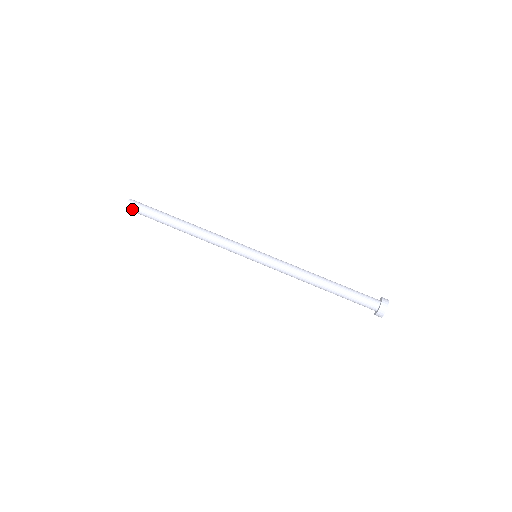
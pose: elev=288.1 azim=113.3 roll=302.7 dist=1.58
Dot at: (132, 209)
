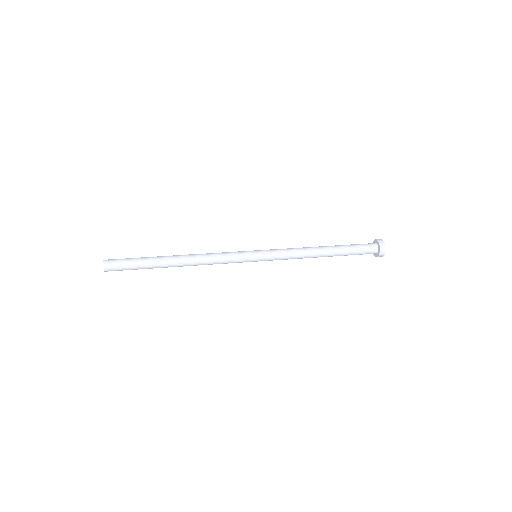
Dot at: (112, 262)
